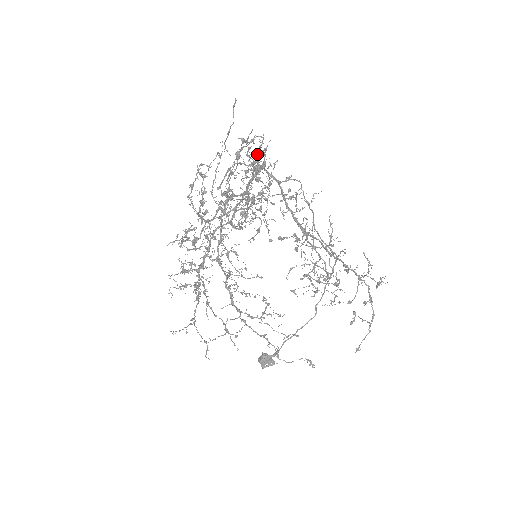
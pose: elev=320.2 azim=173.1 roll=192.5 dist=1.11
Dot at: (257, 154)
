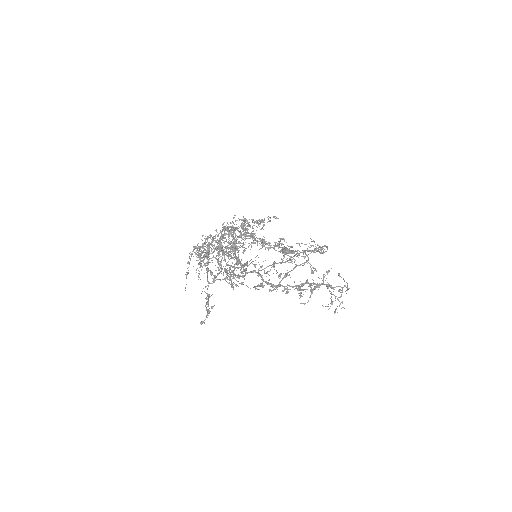
Dot at: (229, 267)
